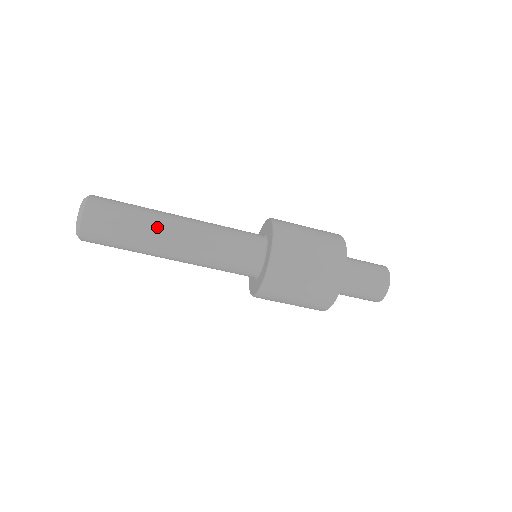
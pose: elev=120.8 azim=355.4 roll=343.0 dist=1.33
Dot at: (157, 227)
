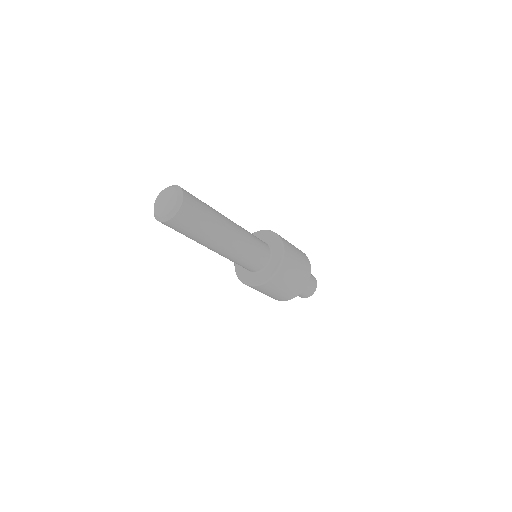
Dot at: (222, 224)
